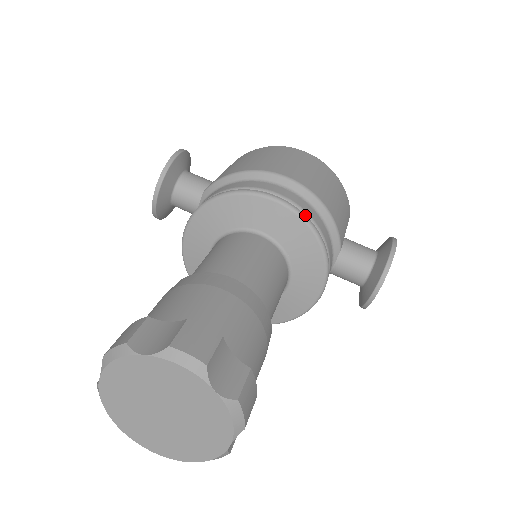
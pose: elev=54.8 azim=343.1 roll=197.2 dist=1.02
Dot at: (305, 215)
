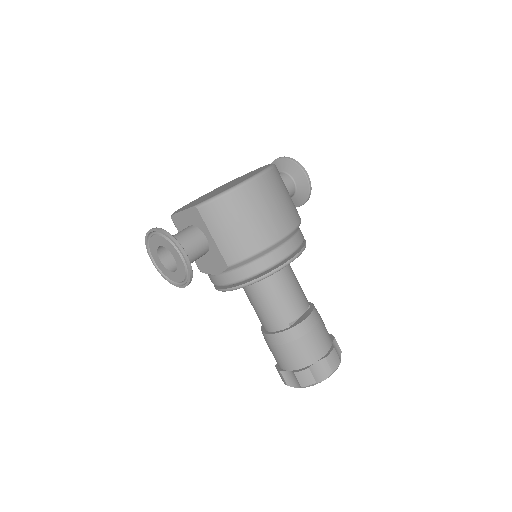
Dot at: (304, 247)
